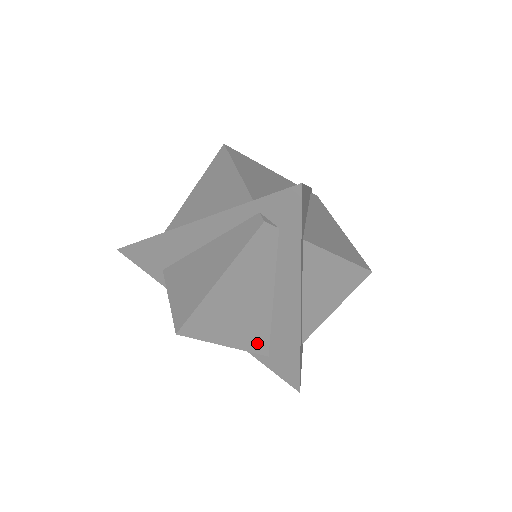
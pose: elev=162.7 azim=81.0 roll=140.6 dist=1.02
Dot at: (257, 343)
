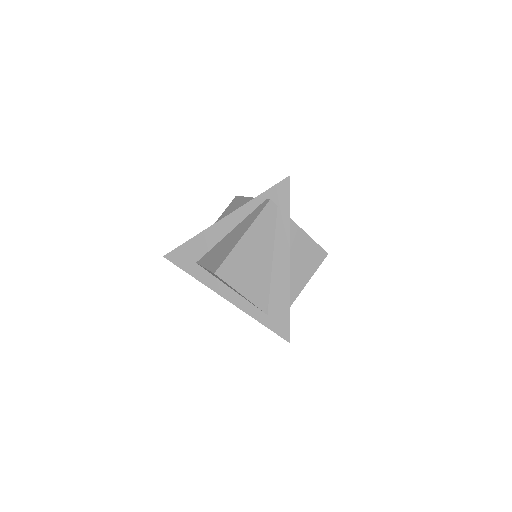
Dot at: (261, 298)
